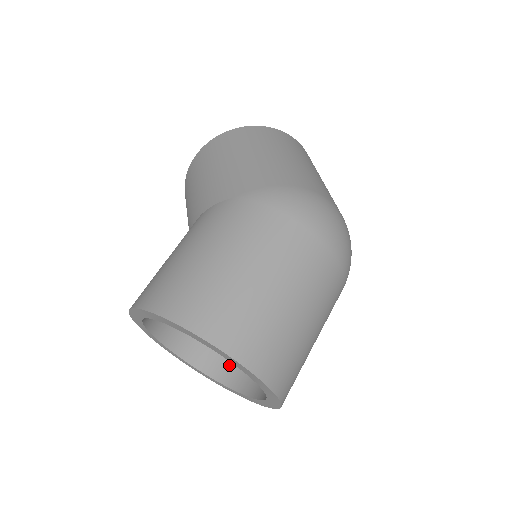
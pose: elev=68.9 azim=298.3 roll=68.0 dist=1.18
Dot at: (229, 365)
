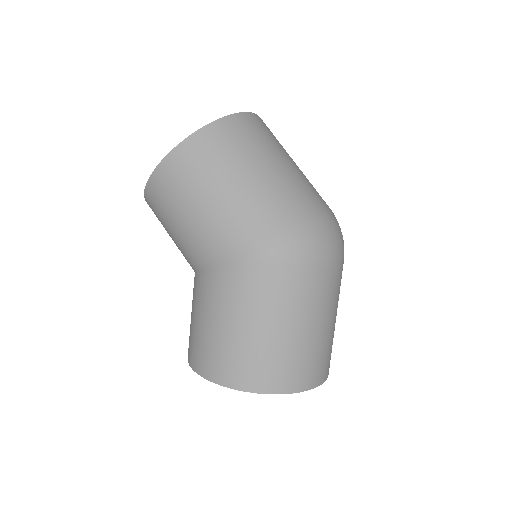
Dot at: occluded
